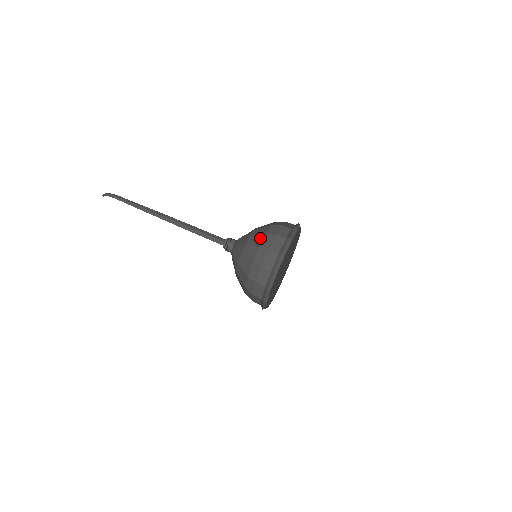
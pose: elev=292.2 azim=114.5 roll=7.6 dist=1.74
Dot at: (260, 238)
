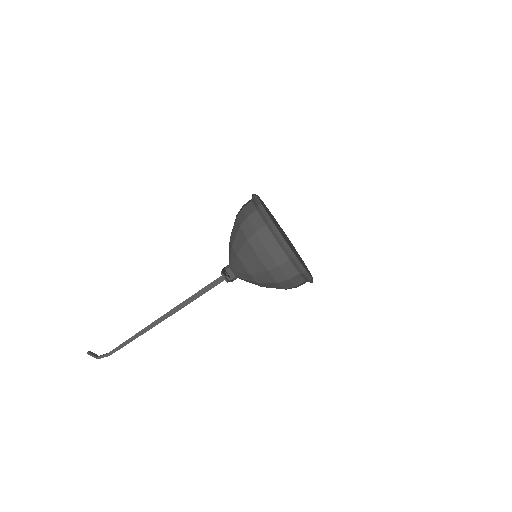
Dot at: (267, 276)
